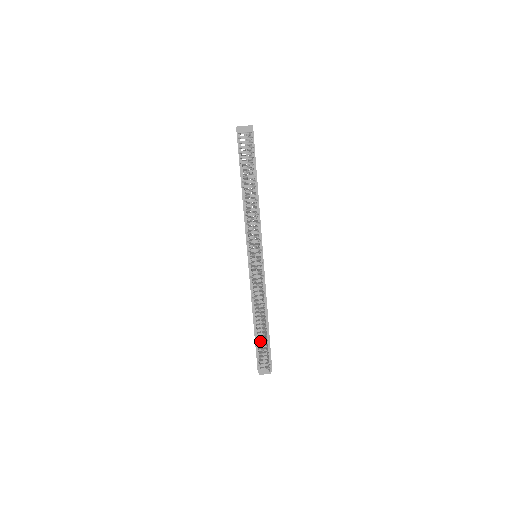
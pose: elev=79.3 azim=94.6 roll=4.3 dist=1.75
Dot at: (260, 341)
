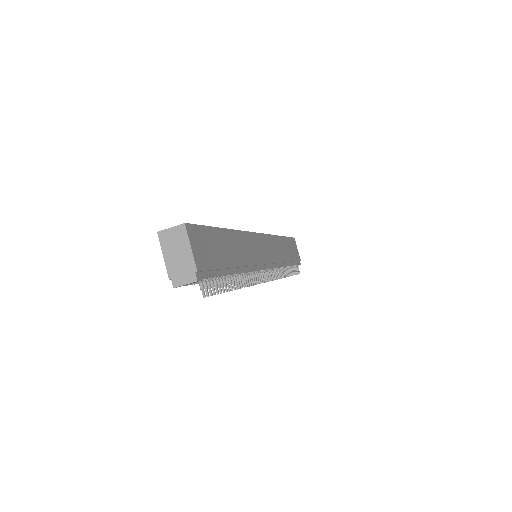
Dot at: occluded
